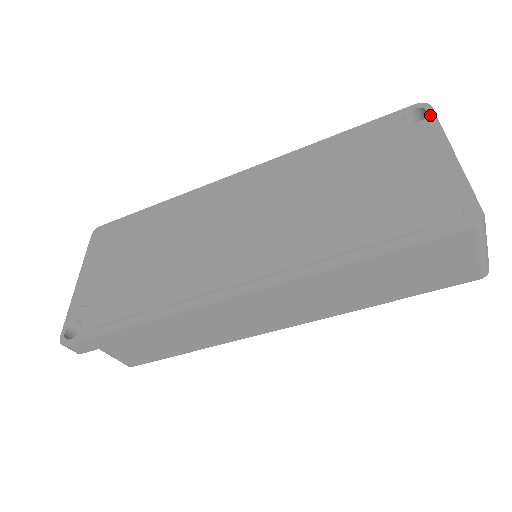
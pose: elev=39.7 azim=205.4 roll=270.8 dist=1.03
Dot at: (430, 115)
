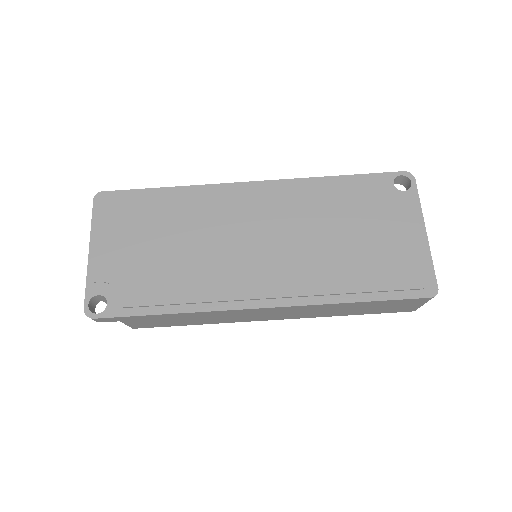
Dot at: (414, 188)
